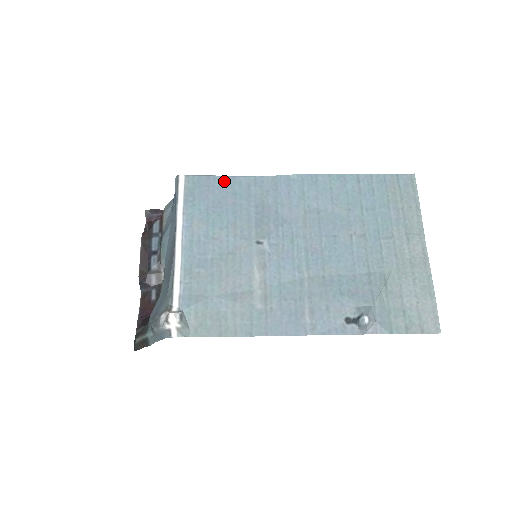
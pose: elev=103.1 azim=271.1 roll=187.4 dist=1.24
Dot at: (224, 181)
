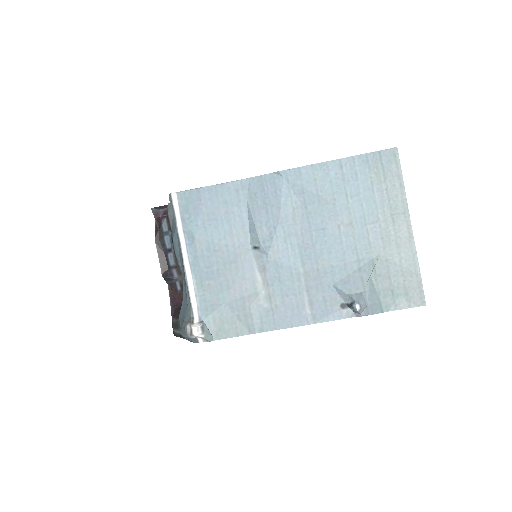
Dot at: (213, 191)
